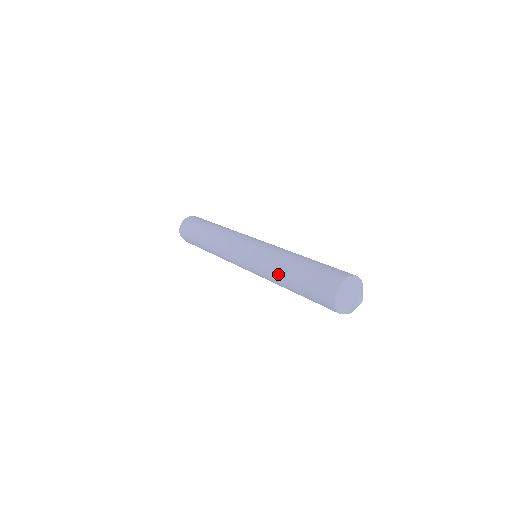
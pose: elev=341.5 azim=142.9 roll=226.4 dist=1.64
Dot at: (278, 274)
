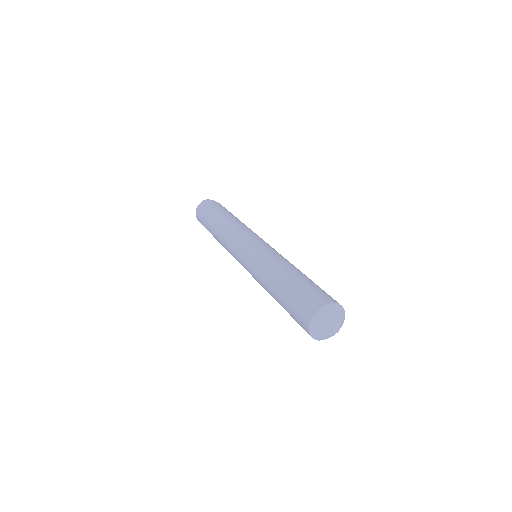
Dot at: (267, 290)
